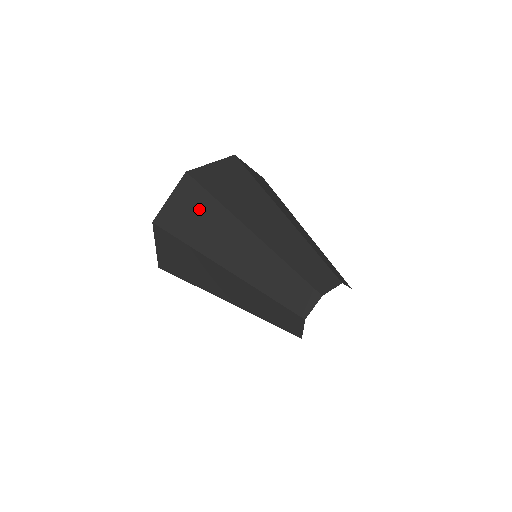
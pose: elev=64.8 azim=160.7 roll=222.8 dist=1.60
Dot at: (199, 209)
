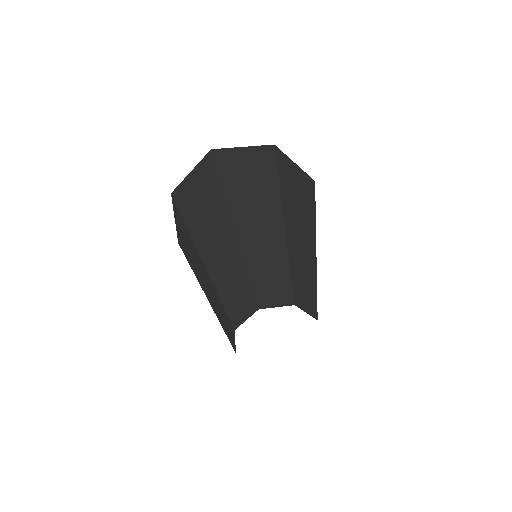
Dot at: (205, 188)
